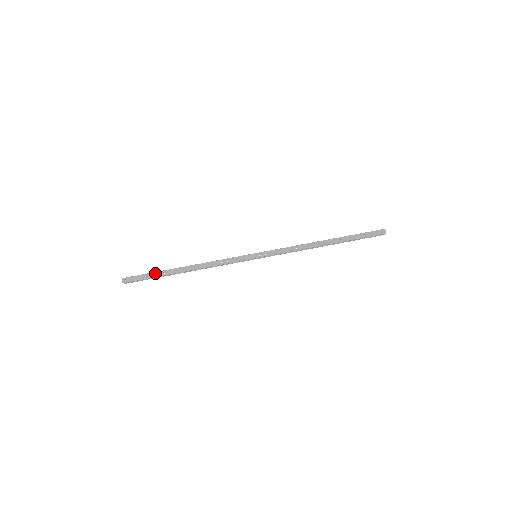
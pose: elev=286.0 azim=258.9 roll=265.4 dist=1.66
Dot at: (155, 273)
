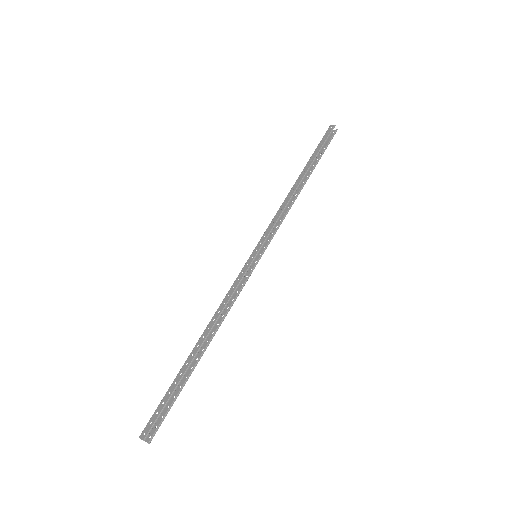
Dot at: (171, 386)
